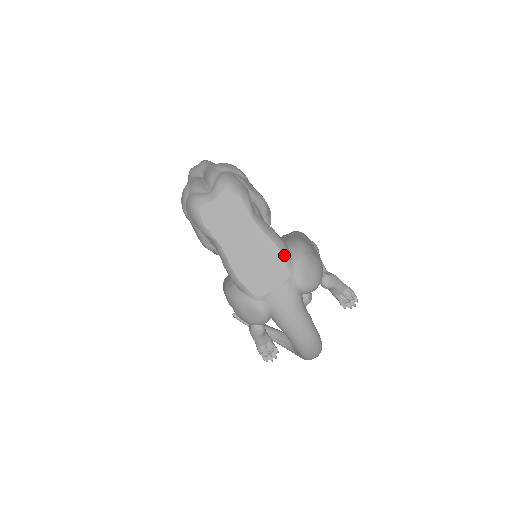
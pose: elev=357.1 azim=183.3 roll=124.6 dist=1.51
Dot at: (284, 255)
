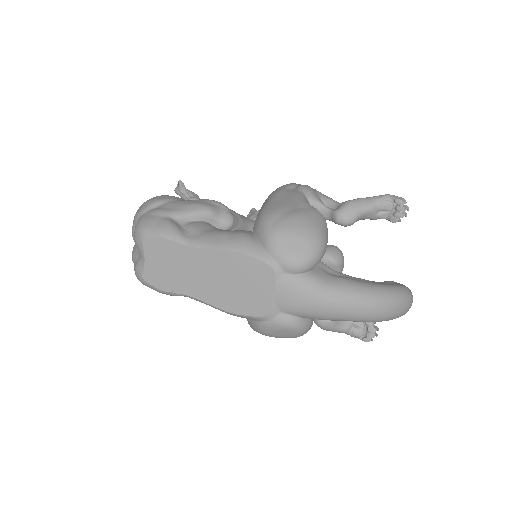
Dot at: (249, 253)
